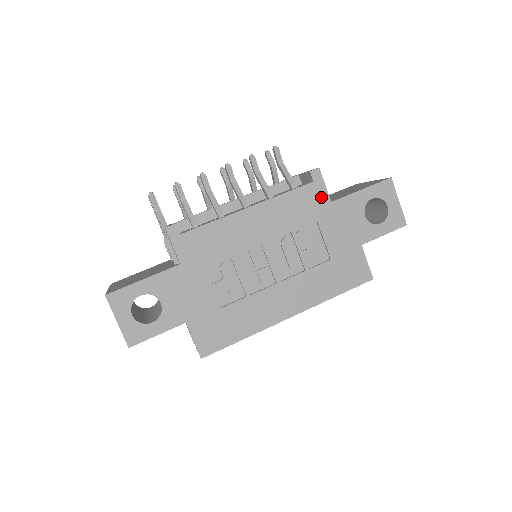
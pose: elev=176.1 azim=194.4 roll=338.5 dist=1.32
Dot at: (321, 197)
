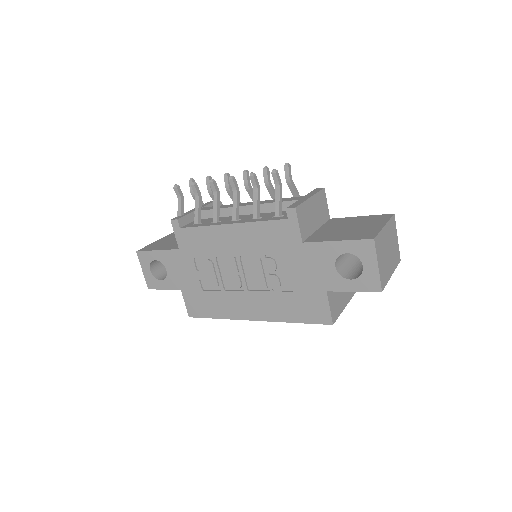
Dot at: (293, 235)
